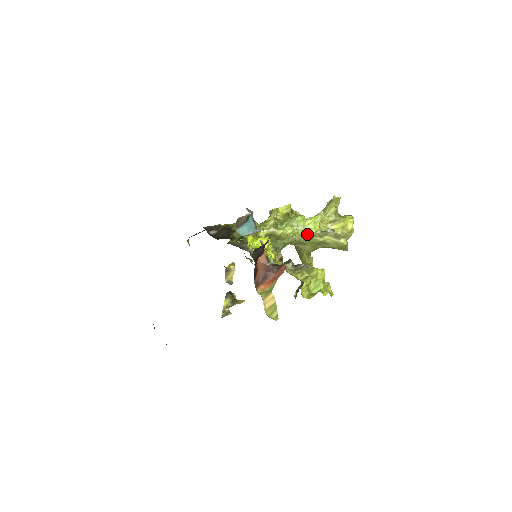
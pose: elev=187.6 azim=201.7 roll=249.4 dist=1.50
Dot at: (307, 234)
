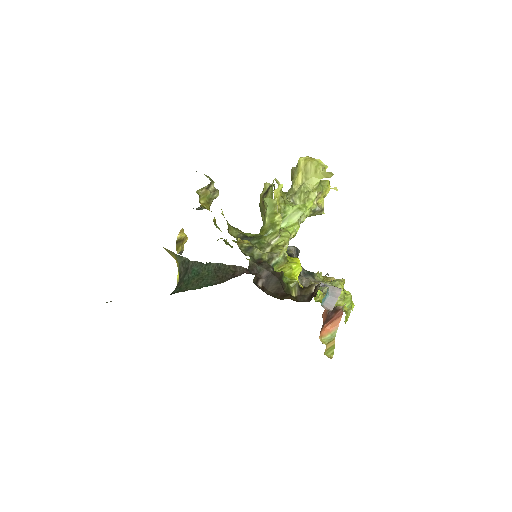
Dot at: occluded
